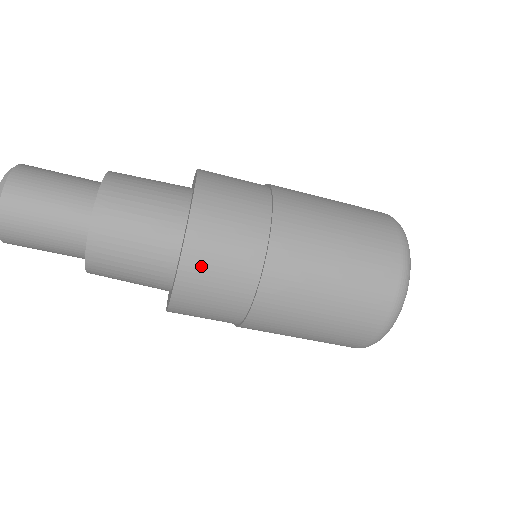
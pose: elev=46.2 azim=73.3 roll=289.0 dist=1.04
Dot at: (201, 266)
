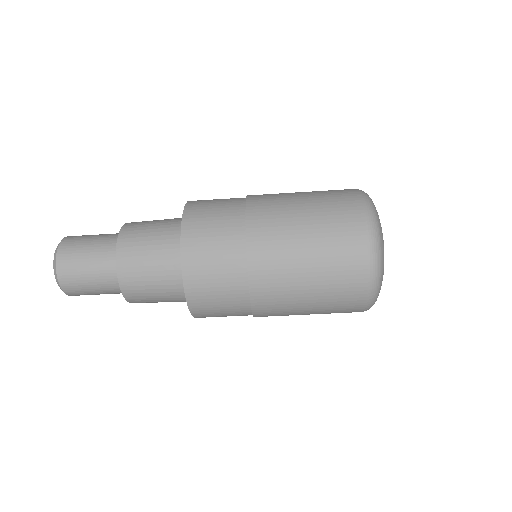
Dot at: (198, 231)
